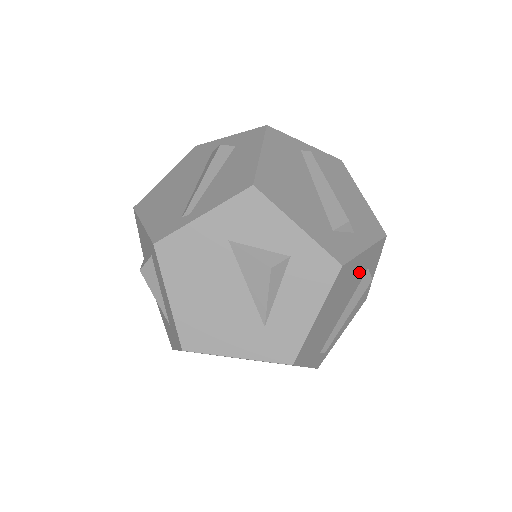
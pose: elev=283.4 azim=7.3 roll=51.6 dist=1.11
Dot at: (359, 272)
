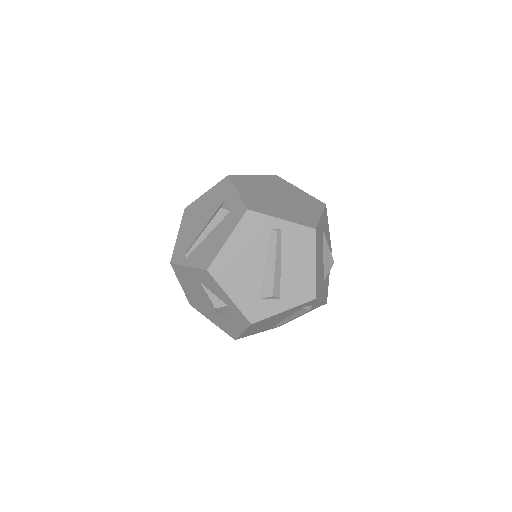
Dot at: (287, 313)
